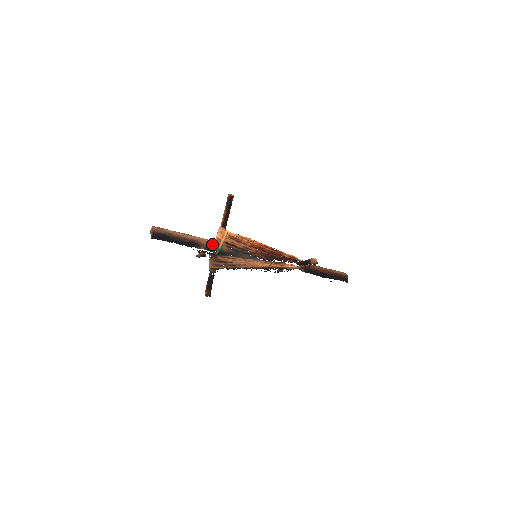
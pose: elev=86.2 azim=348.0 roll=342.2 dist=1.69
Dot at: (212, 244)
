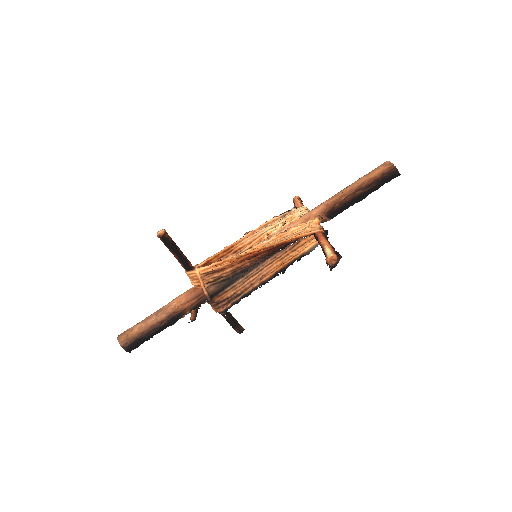
Dot at: (194, 298)
